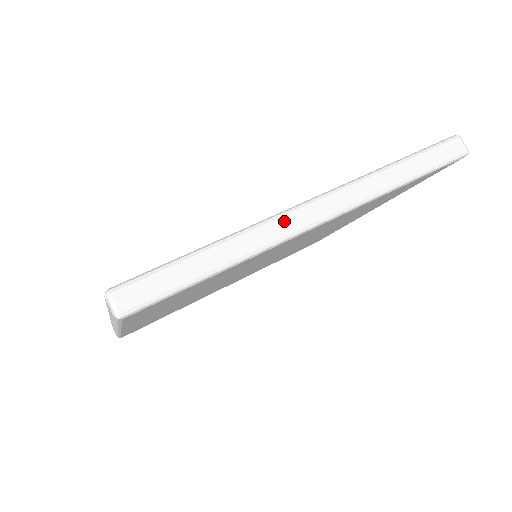
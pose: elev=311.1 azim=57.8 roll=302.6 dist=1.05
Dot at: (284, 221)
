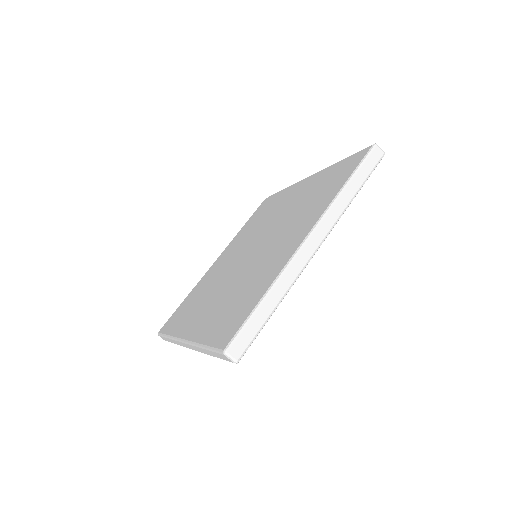
Dot at: (299, 259)
